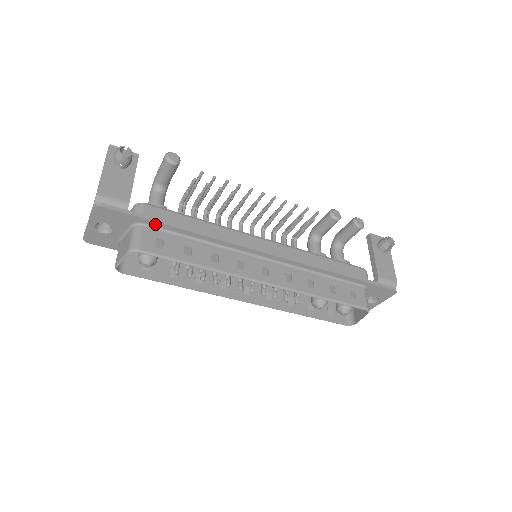
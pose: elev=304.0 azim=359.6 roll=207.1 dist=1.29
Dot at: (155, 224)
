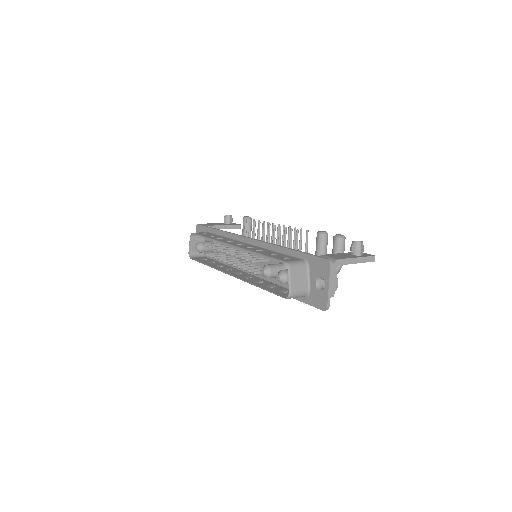
Dot at: (211, 230)
